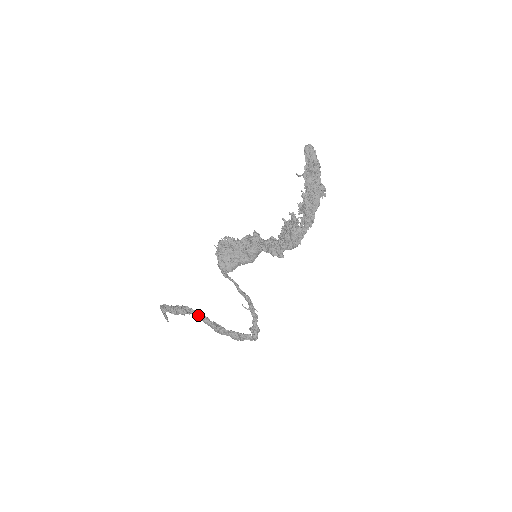
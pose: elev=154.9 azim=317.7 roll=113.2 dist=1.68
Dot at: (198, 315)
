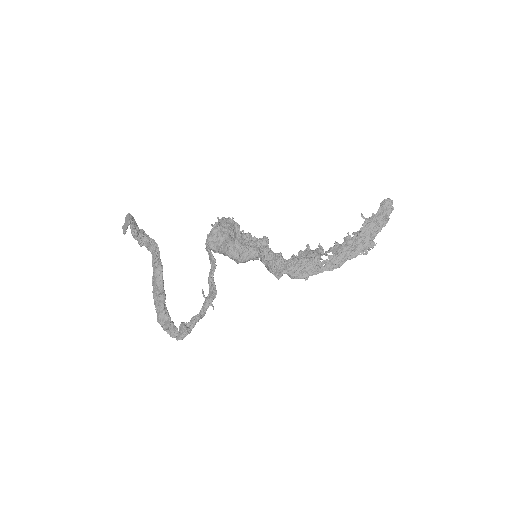
Dot at: (159, 257)
